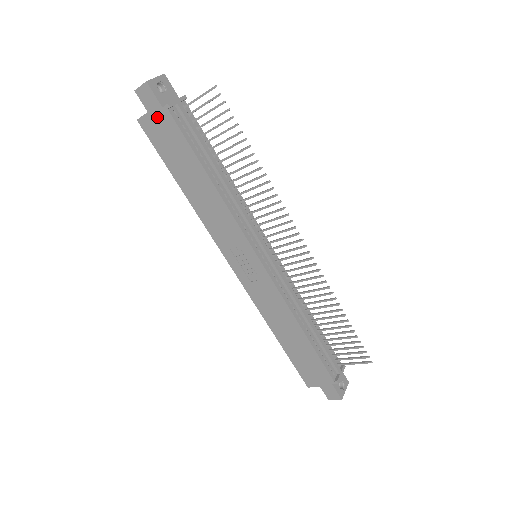
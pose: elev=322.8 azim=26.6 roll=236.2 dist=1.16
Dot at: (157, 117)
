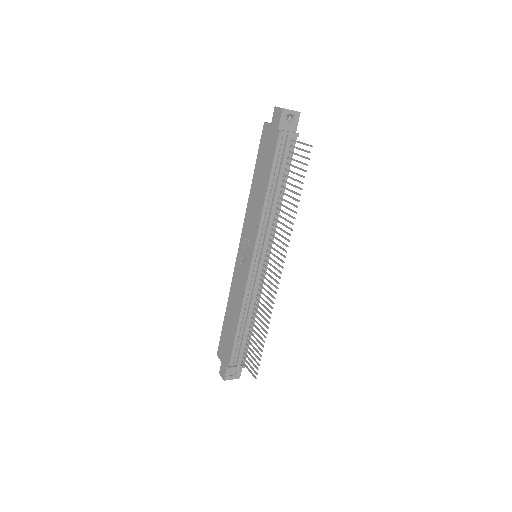
Dot at: (272, 131)
